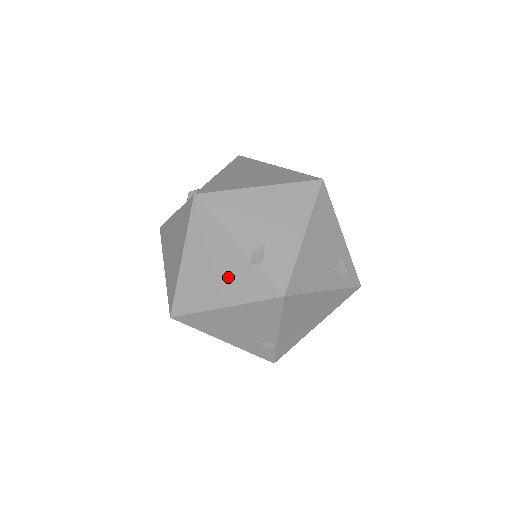
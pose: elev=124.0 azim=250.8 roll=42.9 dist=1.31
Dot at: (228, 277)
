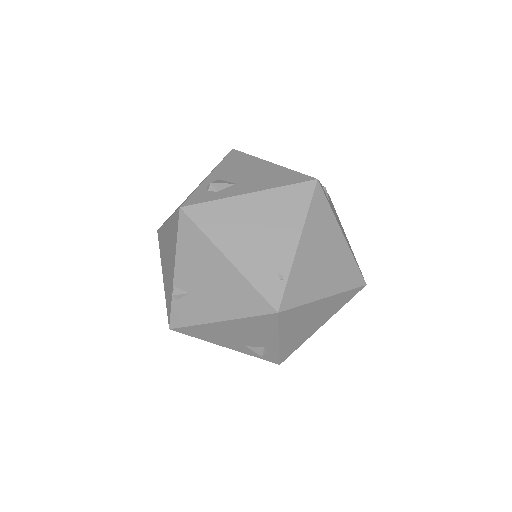
Dot at: (168, 272)
